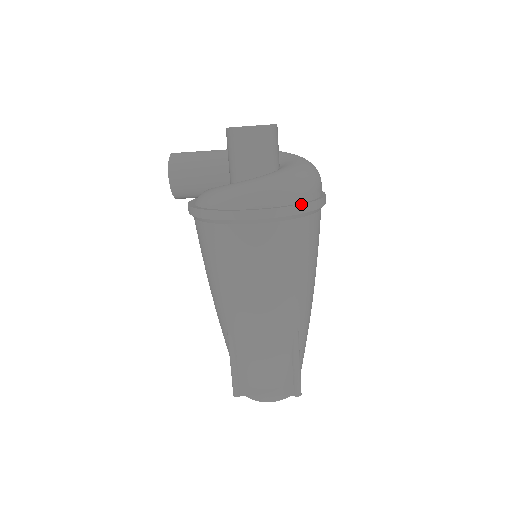
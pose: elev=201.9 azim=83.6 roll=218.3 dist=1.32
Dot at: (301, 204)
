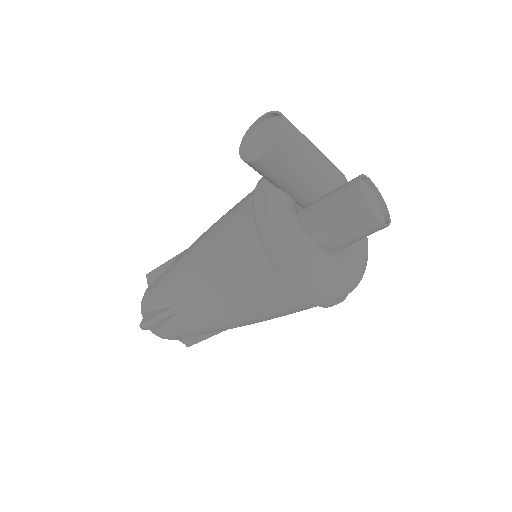
Dot at: occluded
